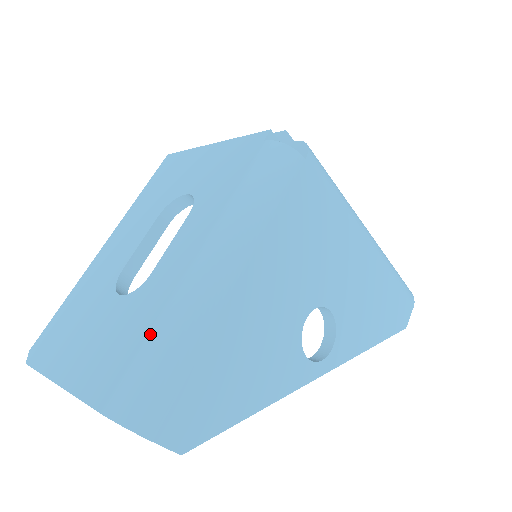
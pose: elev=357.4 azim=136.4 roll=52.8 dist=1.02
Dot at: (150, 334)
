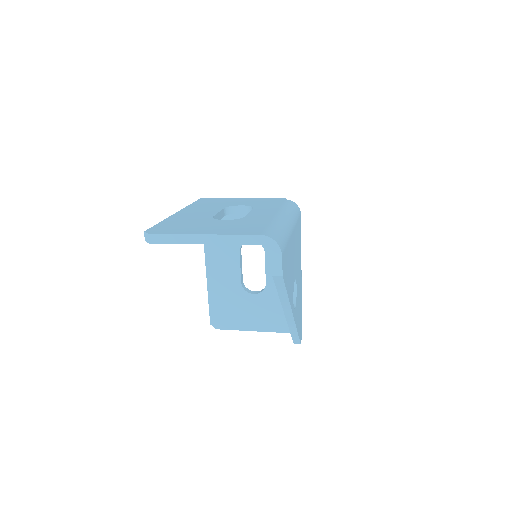
Dot at: (270, 224)
